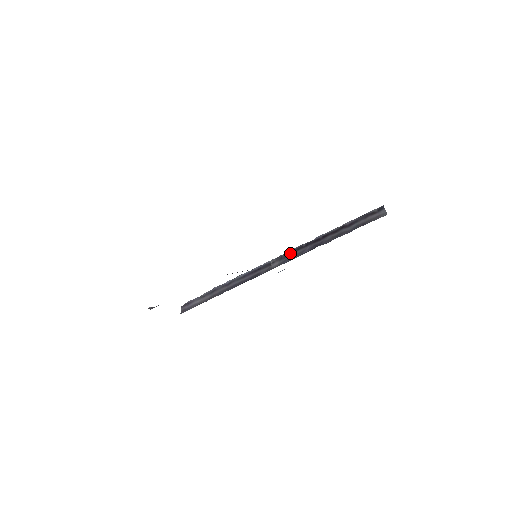
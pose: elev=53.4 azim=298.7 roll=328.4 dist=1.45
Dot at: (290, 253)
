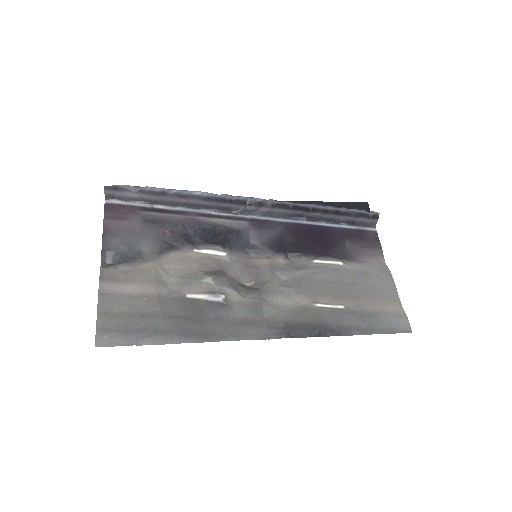
Dot at: (273, 206)
